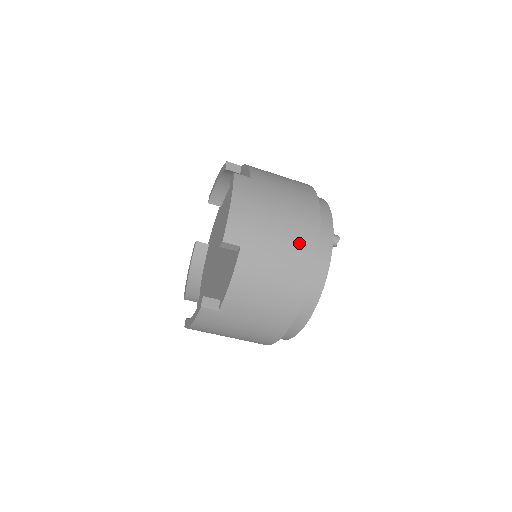
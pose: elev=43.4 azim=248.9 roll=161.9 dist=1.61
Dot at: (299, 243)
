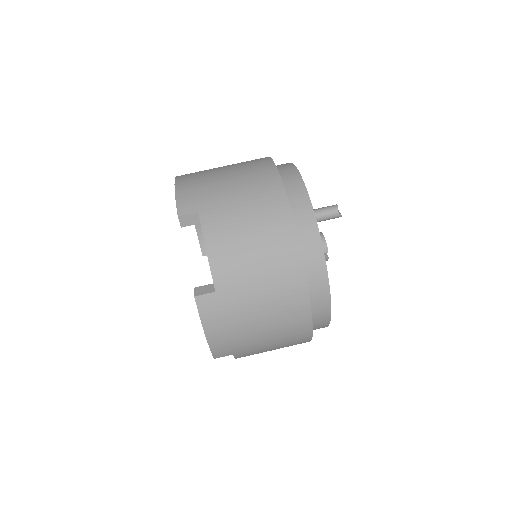
Dot at: (258, 183)
